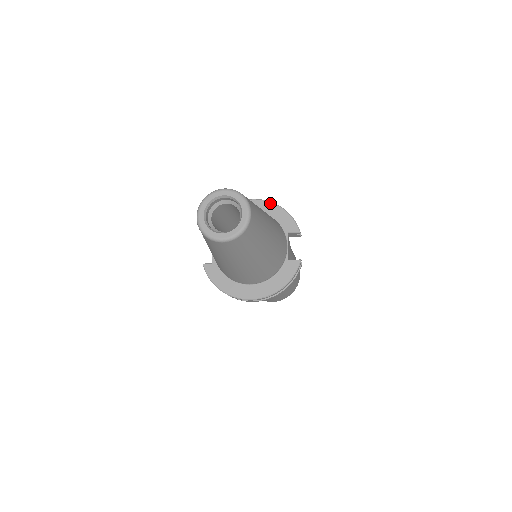
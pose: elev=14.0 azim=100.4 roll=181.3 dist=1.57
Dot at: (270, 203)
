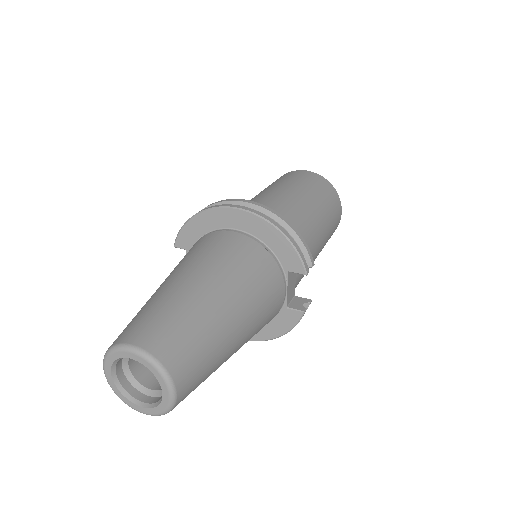
Dot at: (264, 221)
